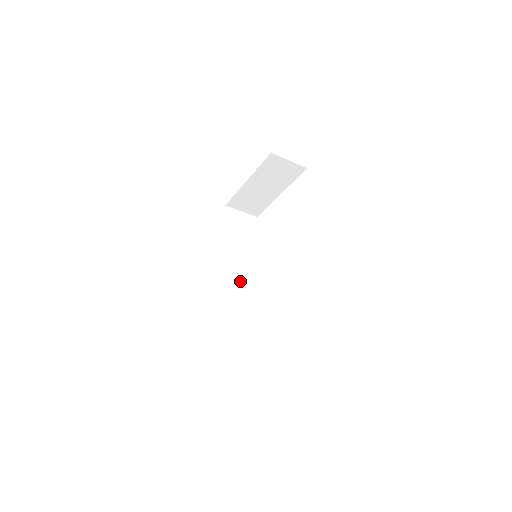
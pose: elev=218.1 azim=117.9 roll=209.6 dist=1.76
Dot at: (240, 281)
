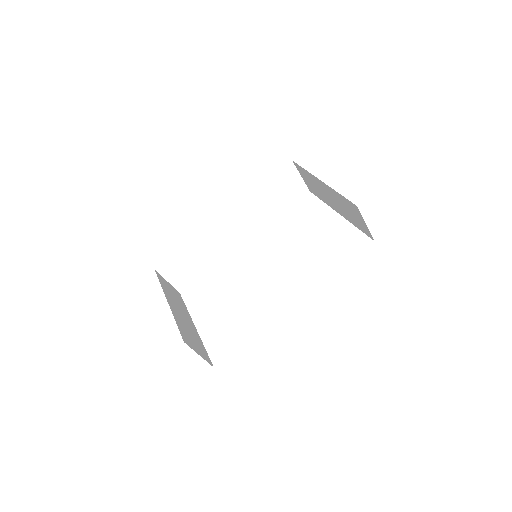
Dot at: (235, 238)
